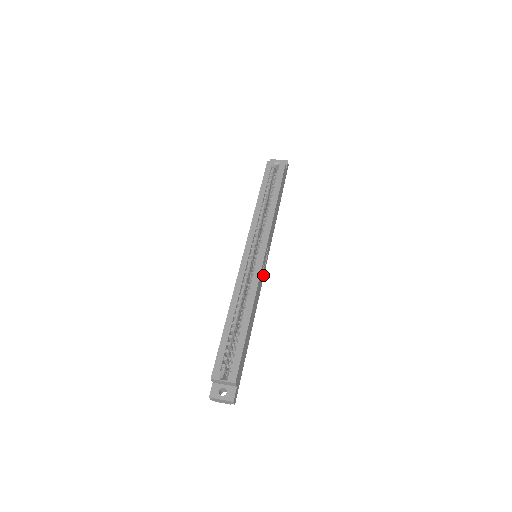
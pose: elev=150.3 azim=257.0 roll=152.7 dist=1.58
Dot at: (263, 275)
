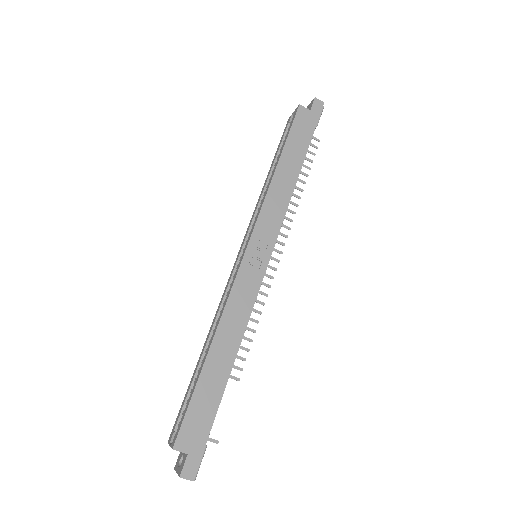
Dot at: (259, 280)
